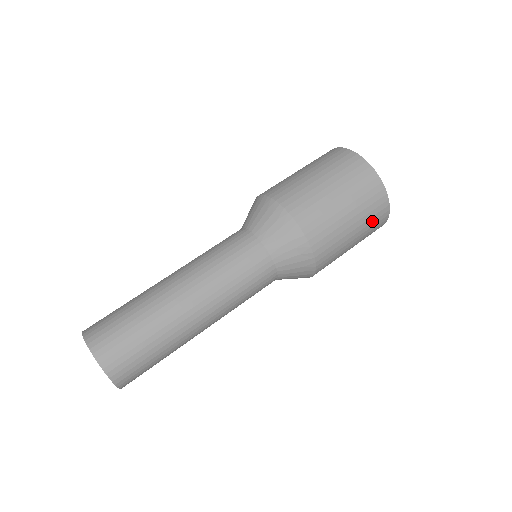
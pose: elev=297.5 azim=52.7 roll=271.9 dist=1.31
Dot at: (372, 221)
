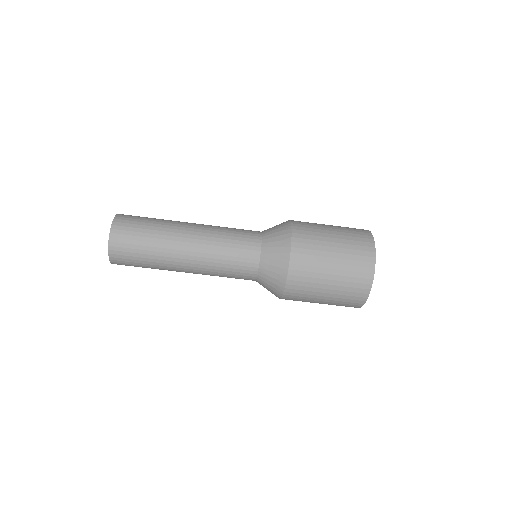
Dot at: occluded
